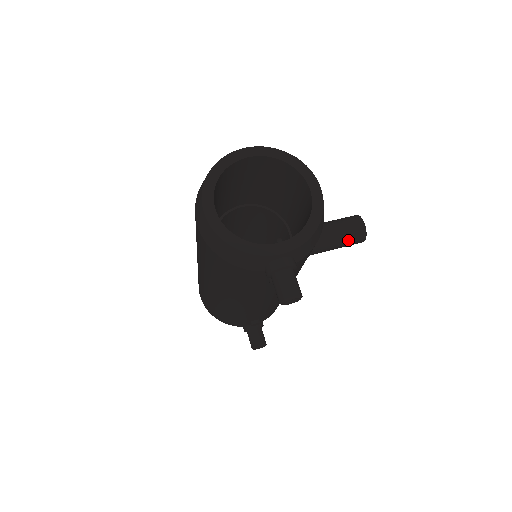
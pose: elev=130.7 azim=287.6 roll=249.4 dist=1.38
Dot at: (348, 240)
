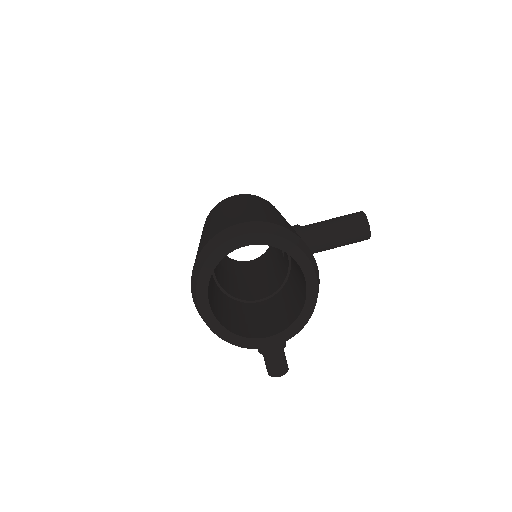
Dot at: (350, 243)
